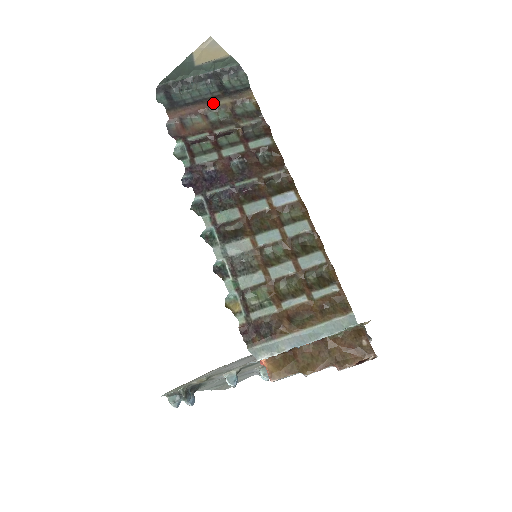
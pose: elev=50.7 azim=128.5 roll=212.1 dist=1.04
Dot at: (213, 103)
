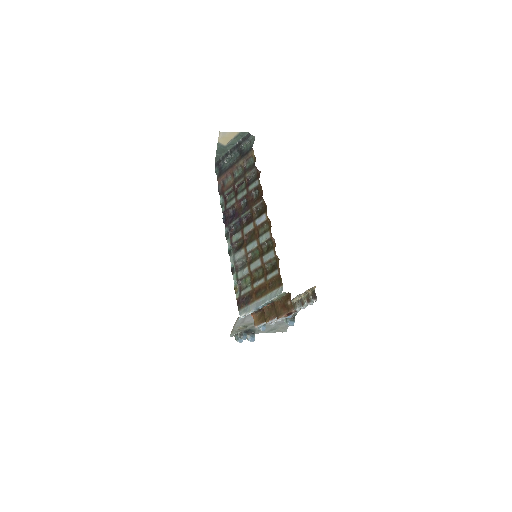
Dot at: (236, 166)
